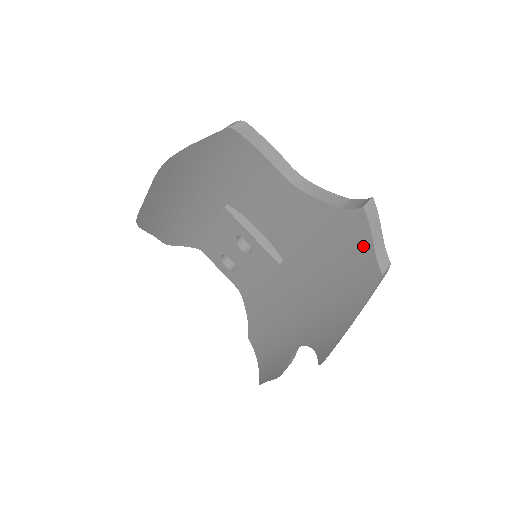
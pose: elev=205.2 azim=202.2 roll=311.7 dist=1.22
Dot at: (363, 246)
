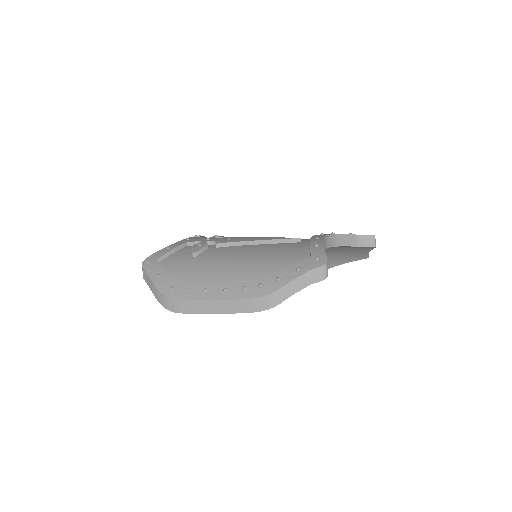
Dot at: (361, 251)
